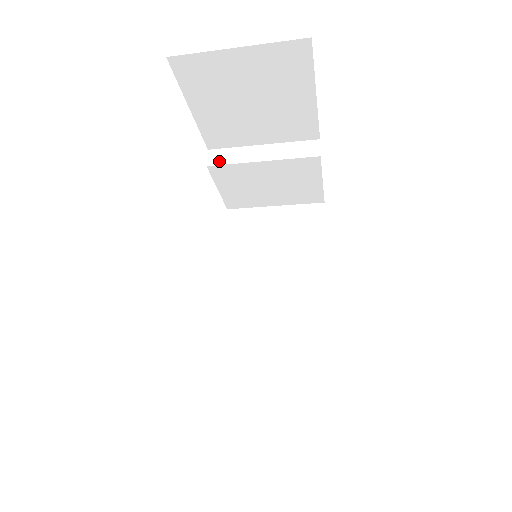
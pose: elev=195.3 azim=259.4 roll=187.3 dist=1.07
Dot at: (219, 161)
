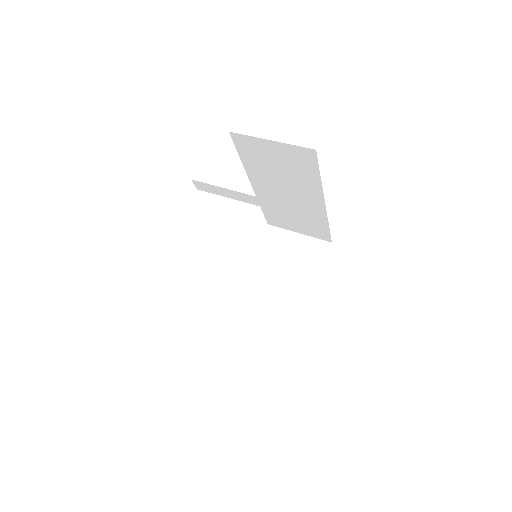
Dot at: (205, 190)
